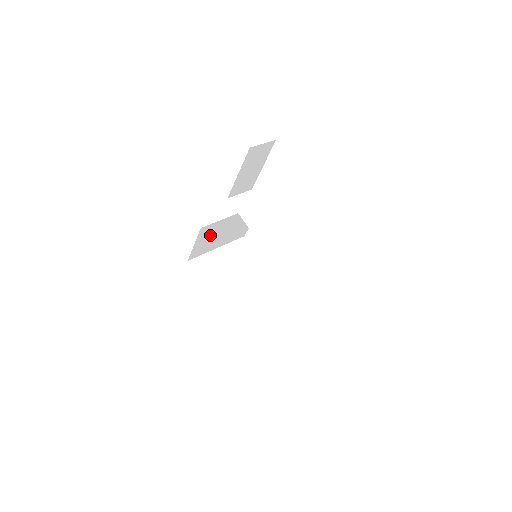
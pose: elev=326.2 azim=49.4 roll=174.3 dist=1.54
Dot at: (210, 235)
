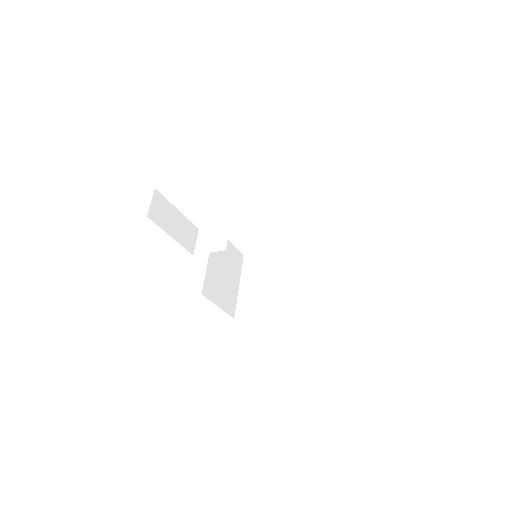
Dot at: (217, 288)
